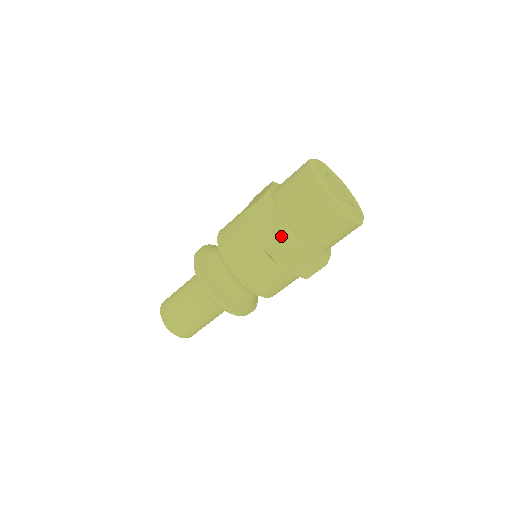
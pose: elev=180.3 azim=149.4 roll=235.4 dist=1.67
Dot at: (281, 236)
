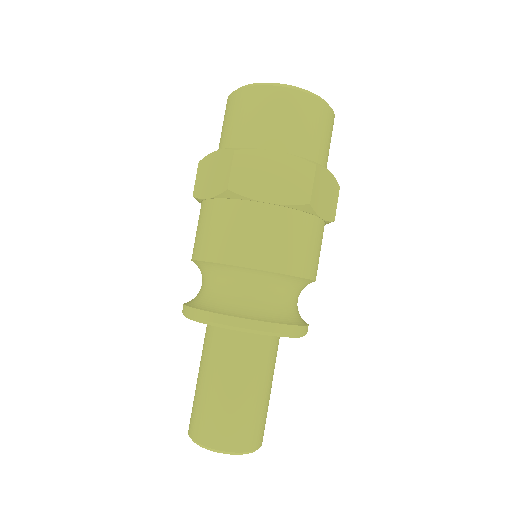
Dot at: (298, 171)
